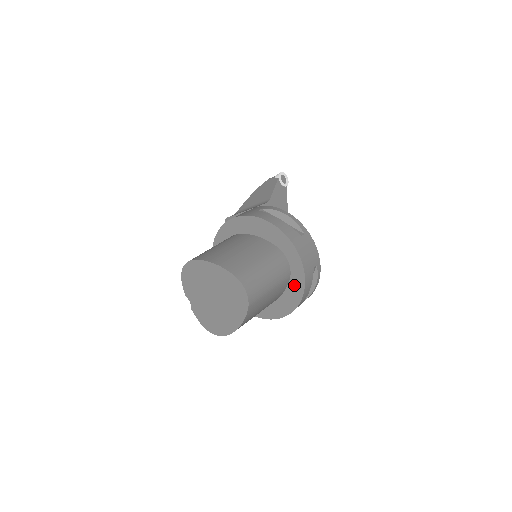
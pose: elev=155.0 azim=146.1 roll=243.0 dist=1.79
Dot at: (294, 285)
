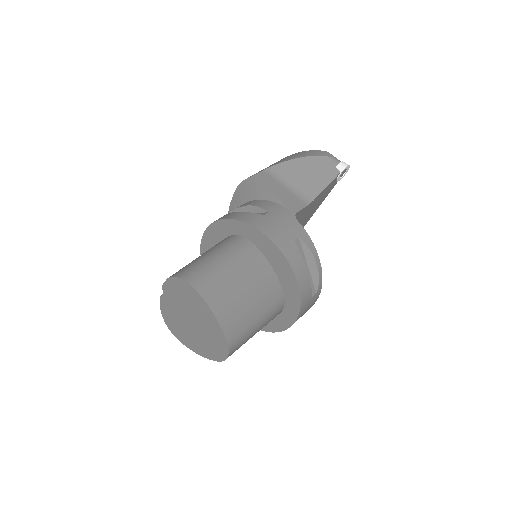
Dot at: (270, 322)
